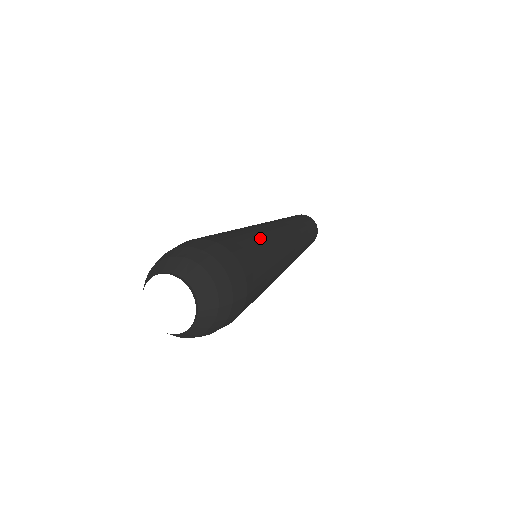
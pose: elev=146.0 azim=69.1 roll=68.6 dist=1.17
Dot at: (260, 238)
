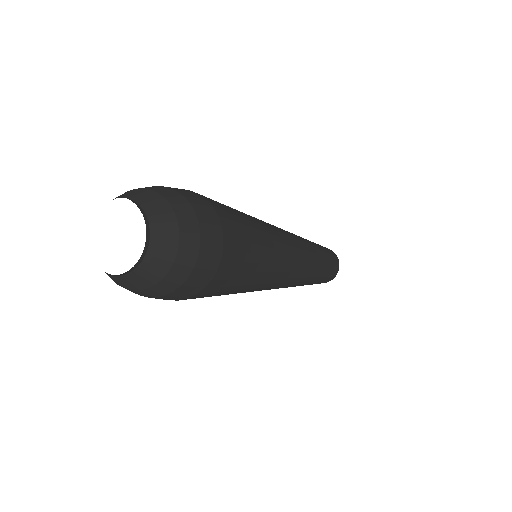
Dot at: occluded
